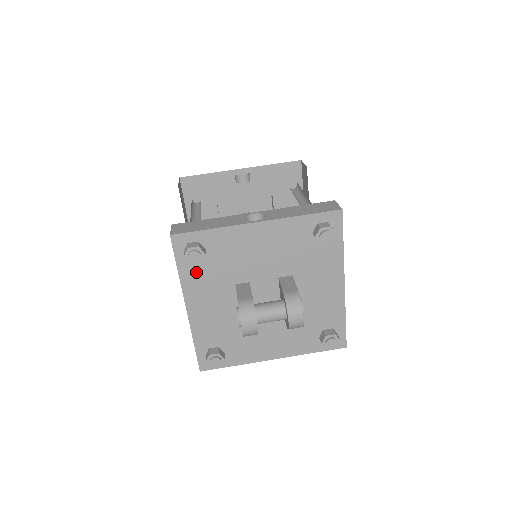
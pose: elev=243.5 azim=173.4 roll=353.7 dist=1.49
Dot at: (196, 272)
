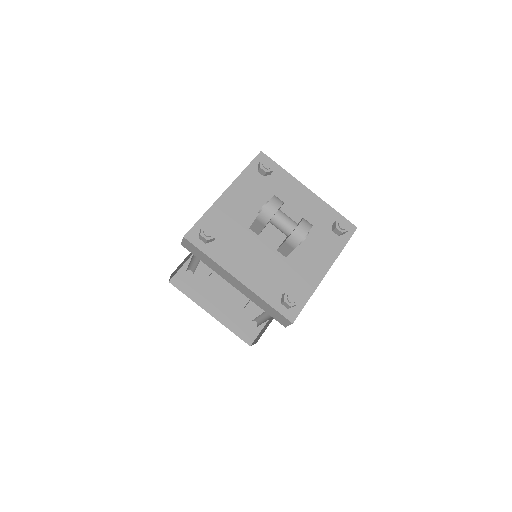
Dot at: (253, 179)
